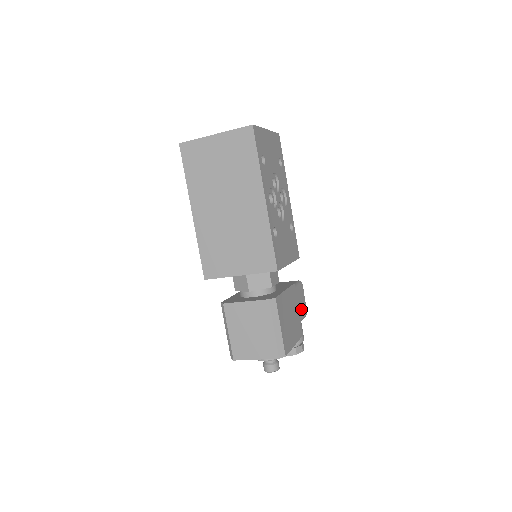
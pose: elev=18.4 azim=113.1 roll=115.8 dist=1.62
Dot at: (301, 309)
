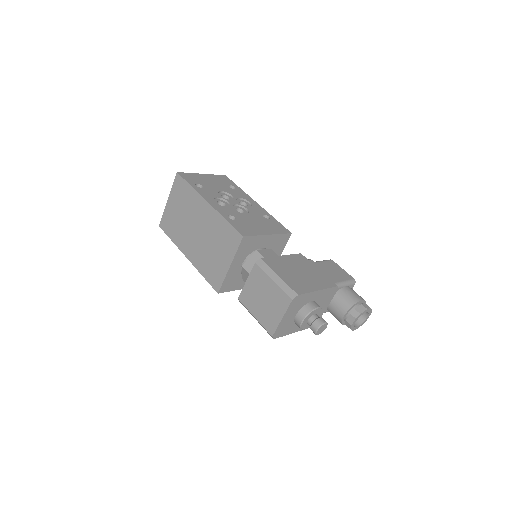
Dot at: (337, 275)
